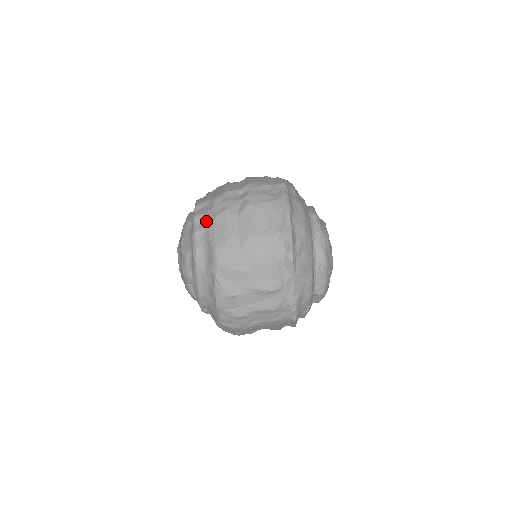
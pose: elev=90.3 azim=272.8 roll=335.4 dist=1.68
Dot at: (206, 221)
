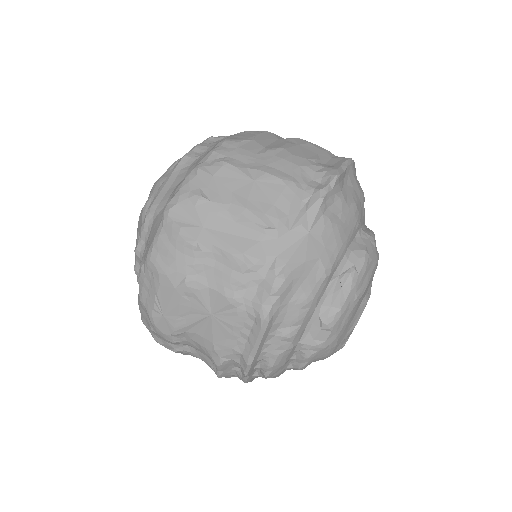
Dot at: occluded
